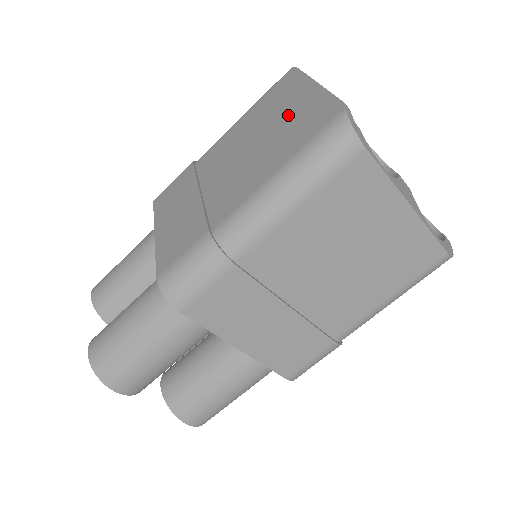
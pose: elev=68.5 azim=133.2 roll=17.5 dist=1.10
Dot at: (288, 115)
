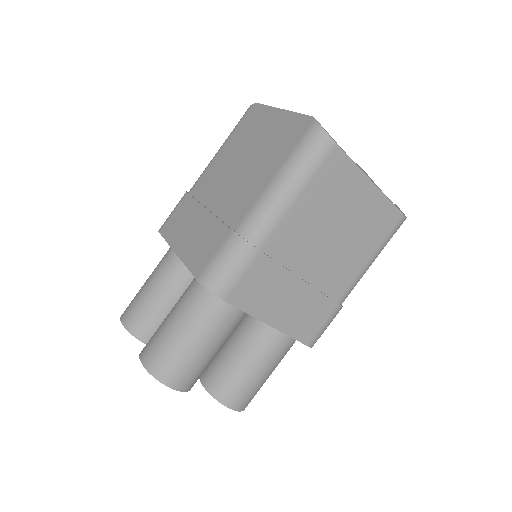
Dot at: (266, 136)
